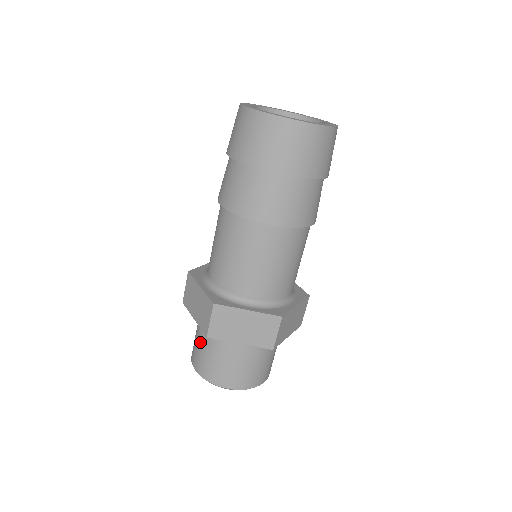
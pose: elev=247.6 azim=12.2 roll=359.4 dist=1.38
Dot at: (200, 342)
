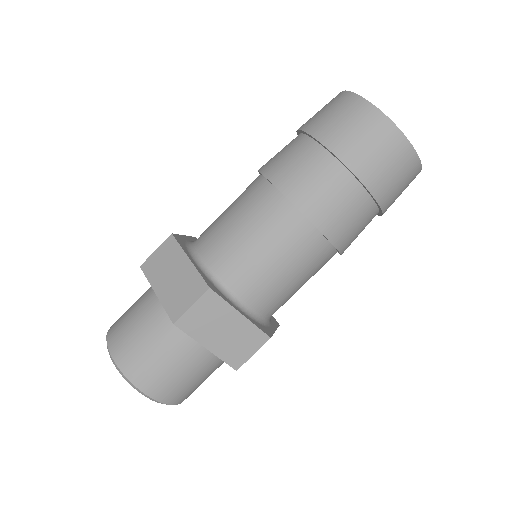
Dot at: occluded
